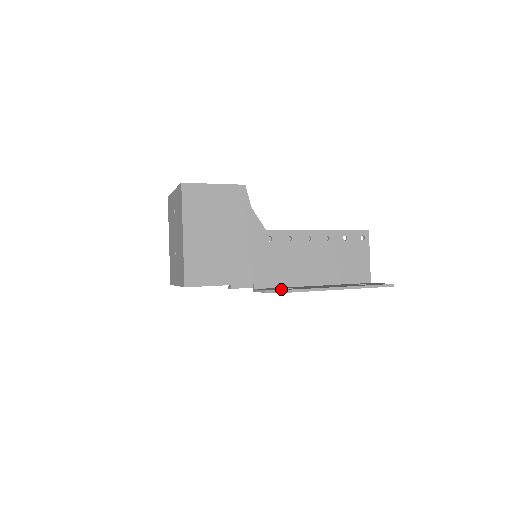
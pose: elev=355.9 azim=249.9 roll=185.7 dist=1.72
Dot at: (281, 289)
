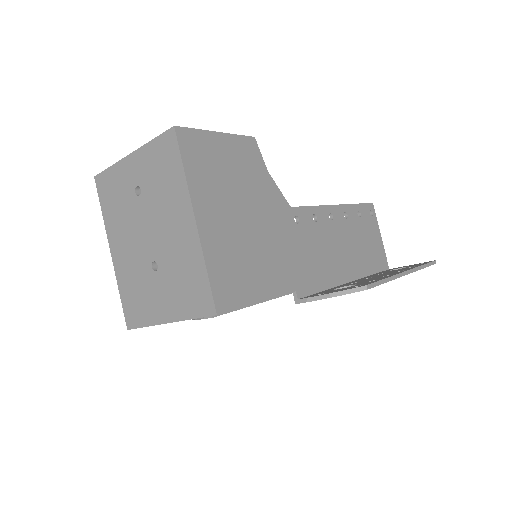
Dot at: (352, 287)
